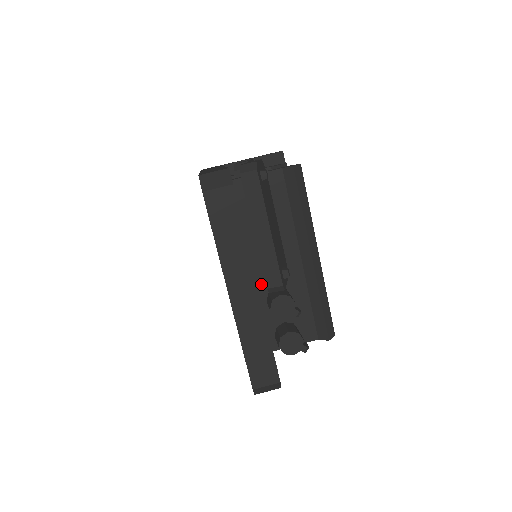
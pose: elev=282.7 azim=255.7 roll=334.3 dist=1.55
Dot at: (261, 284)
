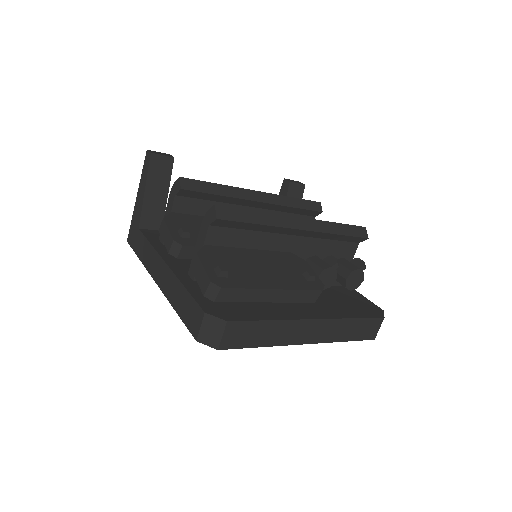
Dot at: occluded
